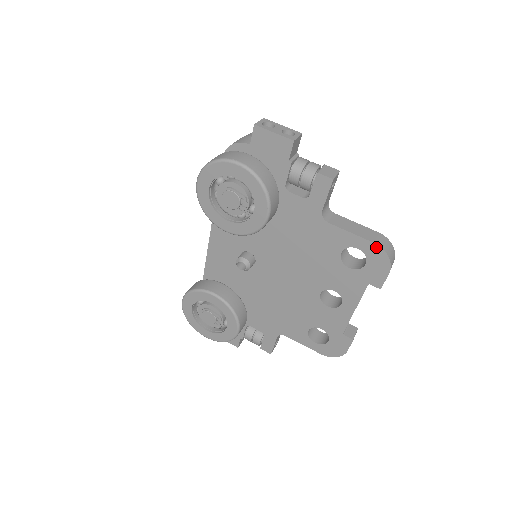
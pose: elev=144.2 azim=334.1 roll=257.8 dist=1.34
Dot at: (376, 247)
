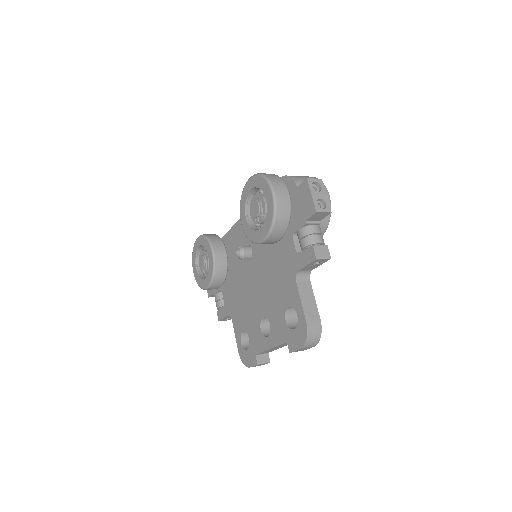
Dot at: (305, 326)
